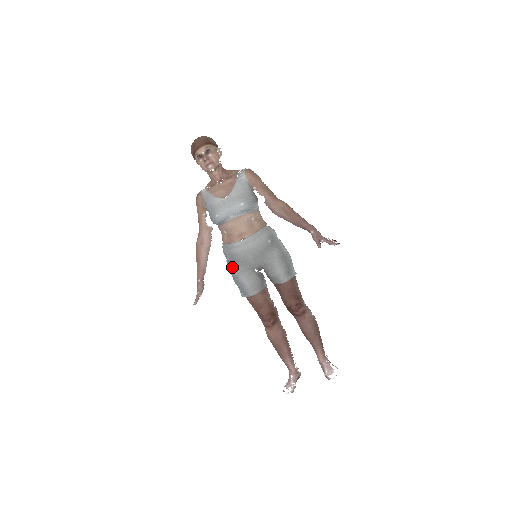
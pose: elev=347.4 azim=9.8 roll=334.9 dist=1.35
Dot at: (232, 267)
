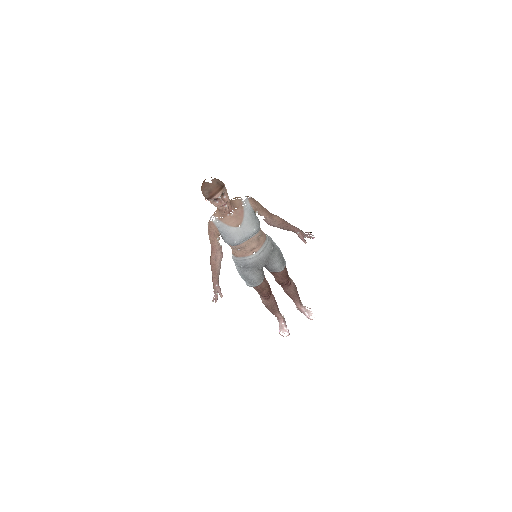
Dot at: (244, 271)
